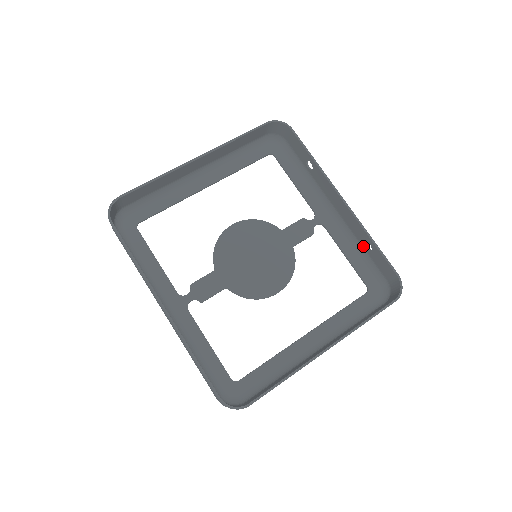
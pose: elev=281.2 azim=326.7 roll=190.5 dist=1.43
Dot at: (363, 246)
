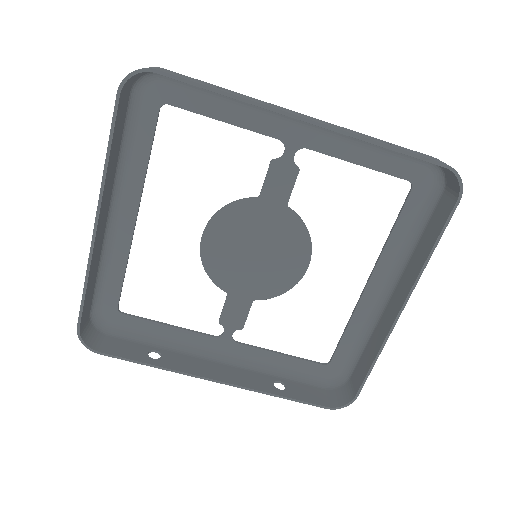
Dot at: occluded
